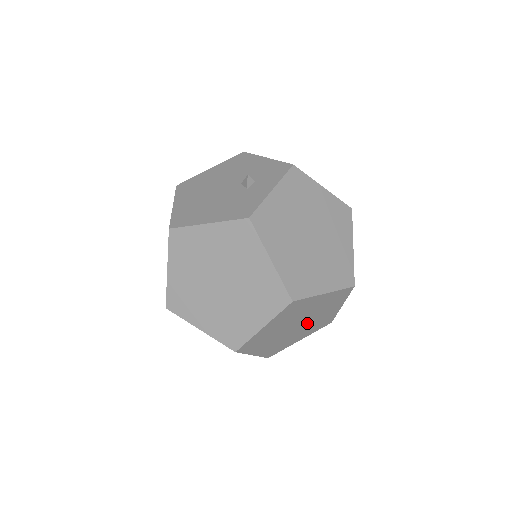
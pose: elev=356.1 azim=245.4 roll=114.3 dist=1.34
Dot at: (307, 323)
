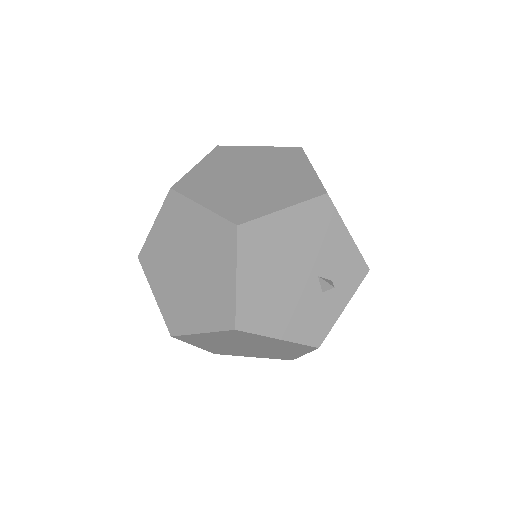
Dot at: occluded
